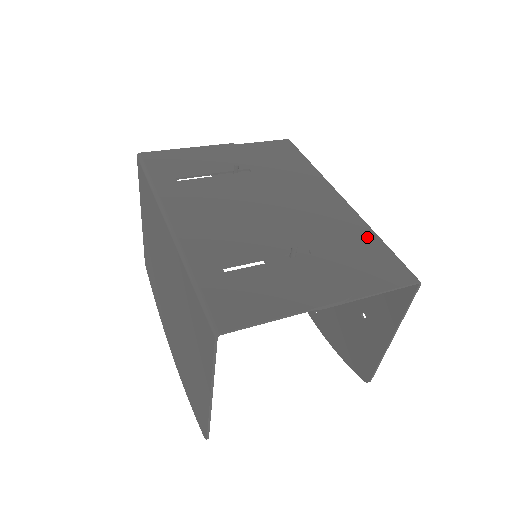
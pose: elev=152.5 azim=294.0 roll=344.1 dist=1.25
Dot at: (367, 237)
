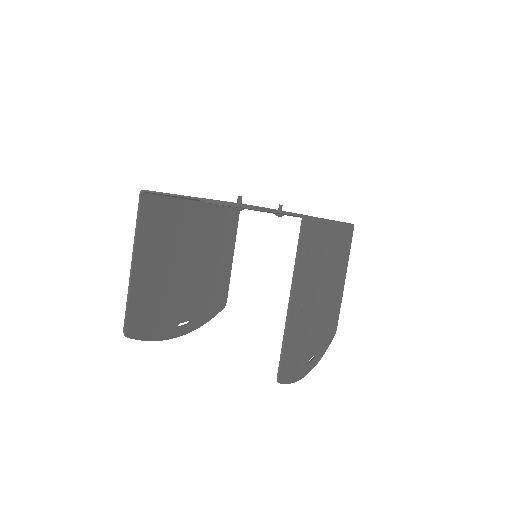
Dot at: occluded
